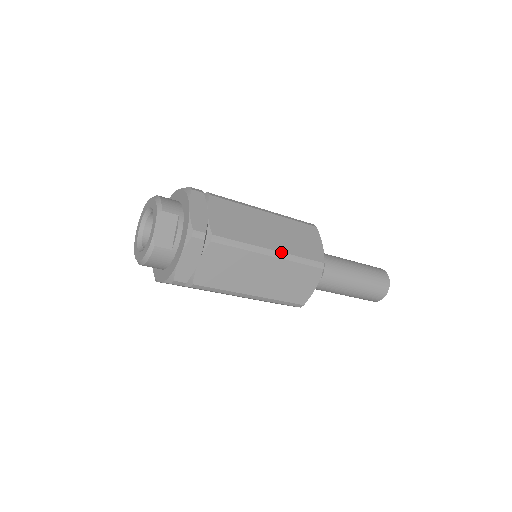
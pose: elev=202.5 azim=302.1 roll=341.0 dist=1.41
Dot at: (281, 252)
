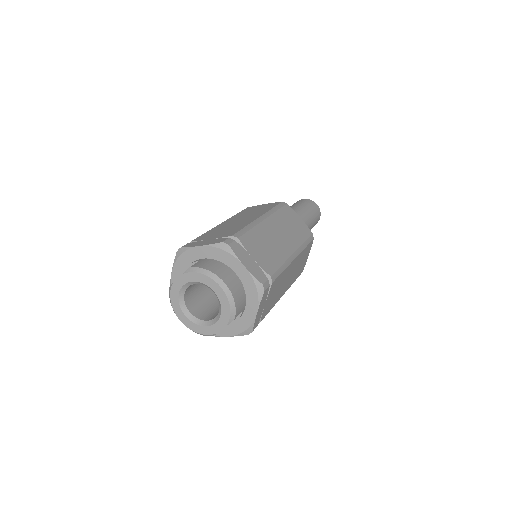
Dot at: occluded
